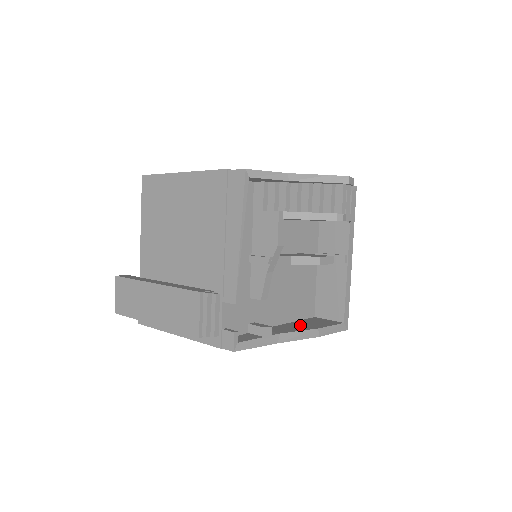
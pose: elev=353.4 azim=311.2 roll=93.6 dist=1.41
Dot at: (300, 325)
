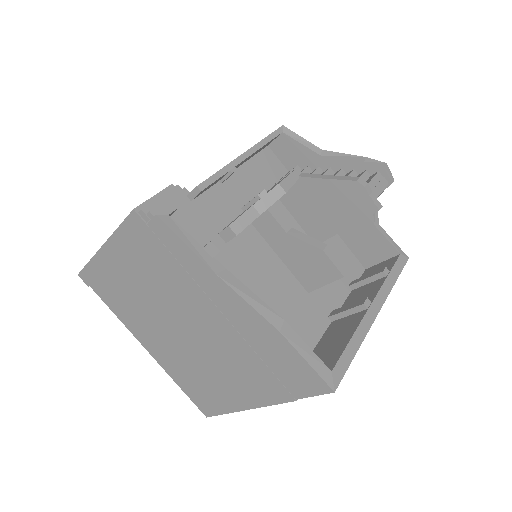
Dot at: occluded
